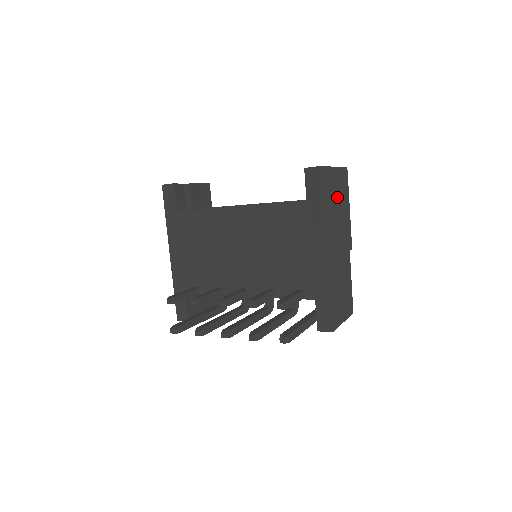
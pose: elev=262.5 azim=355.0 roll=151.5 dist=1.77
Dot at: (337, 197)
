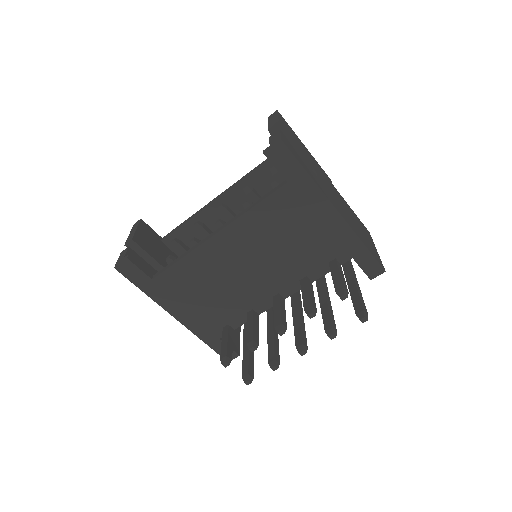
Dot at: (300, 151)
